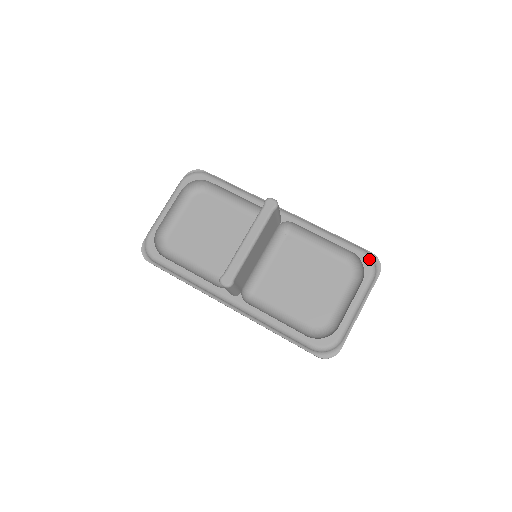
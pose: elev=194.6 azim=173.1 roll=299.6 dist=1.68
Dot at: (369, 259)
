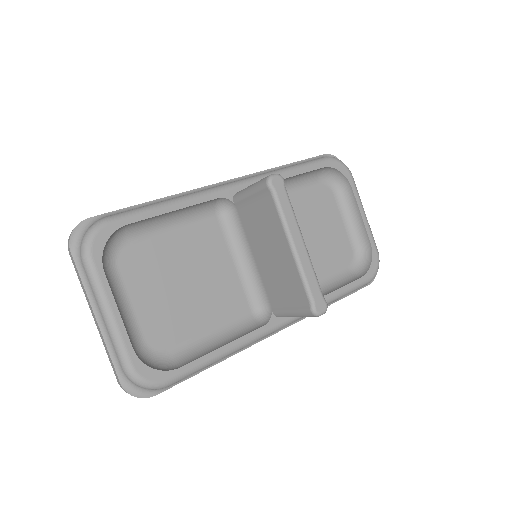
Dot at: (339, 162)
